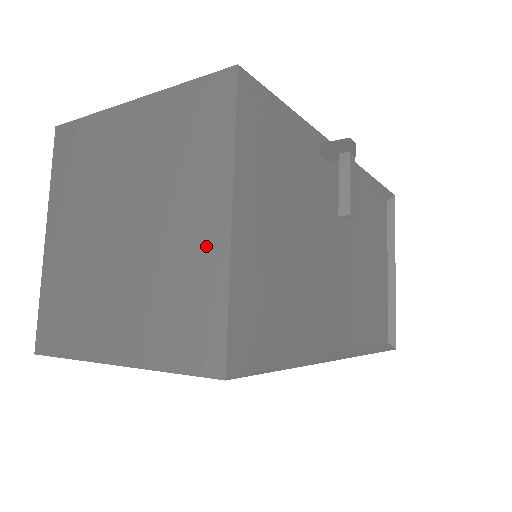
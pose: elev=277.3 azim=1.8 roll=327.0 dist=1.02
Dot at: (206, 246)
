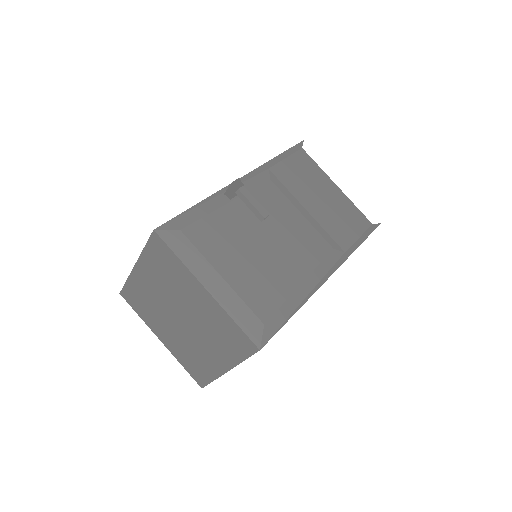
Dot at: (210, 307)
